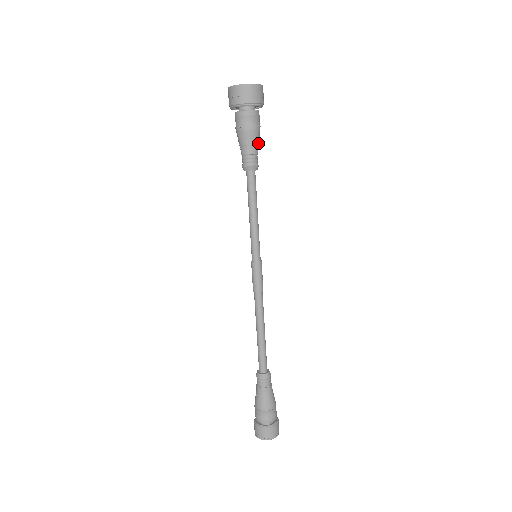
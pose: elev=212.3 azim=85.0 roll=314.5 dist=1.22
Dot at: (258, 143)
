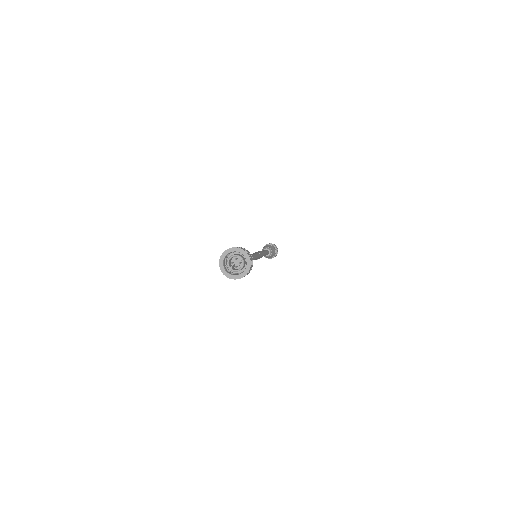
Dot at: occluded
